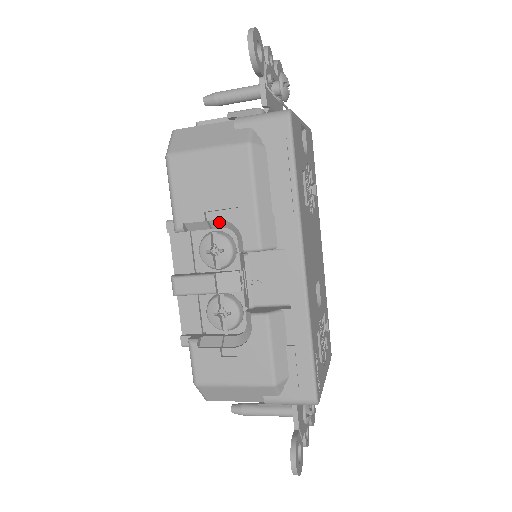
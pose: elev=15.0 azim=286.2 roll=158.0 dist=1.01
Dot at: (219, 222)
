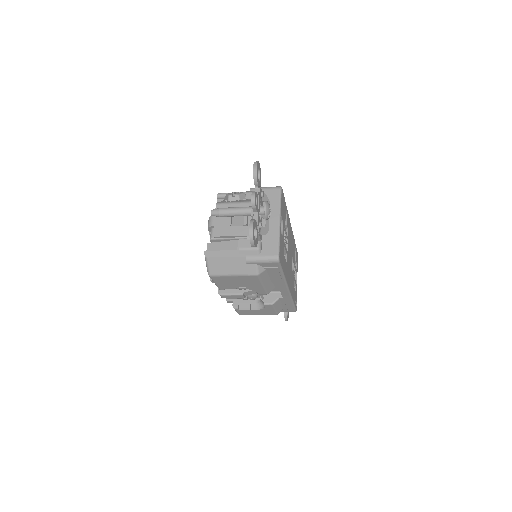
Dot at: occluded
